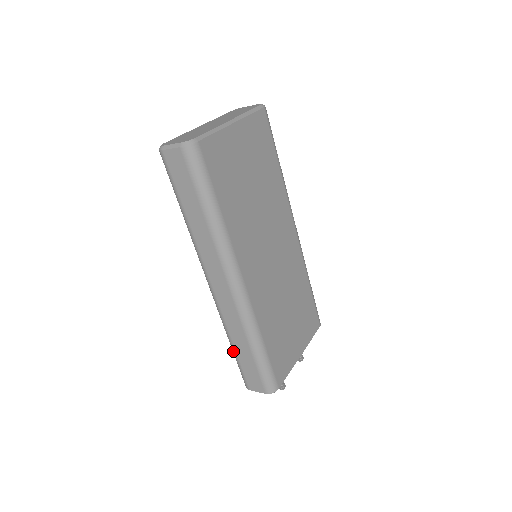
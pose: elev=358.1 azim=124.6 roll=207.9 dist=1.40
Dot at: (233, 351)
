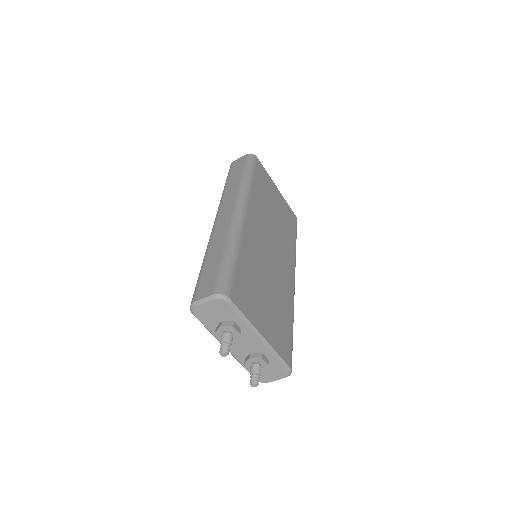
Dot at: (202, 266)
